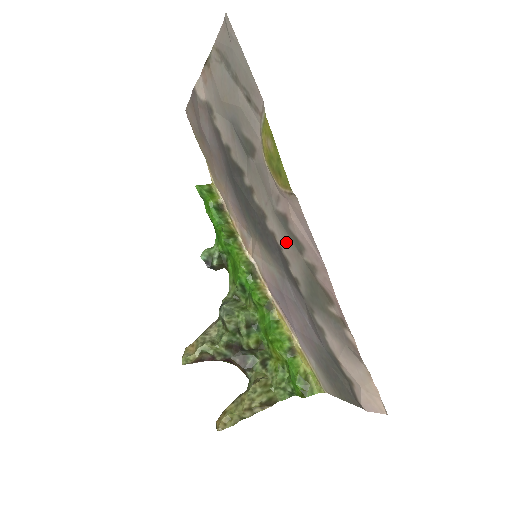
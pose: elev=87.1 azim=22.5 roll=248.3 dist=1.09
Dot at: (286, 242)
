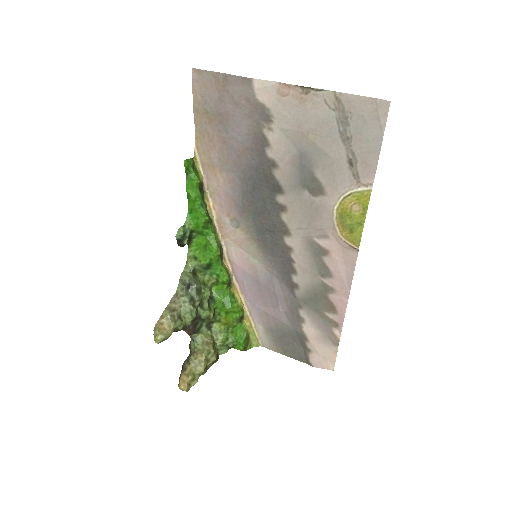
Dot at: (306, 262)
